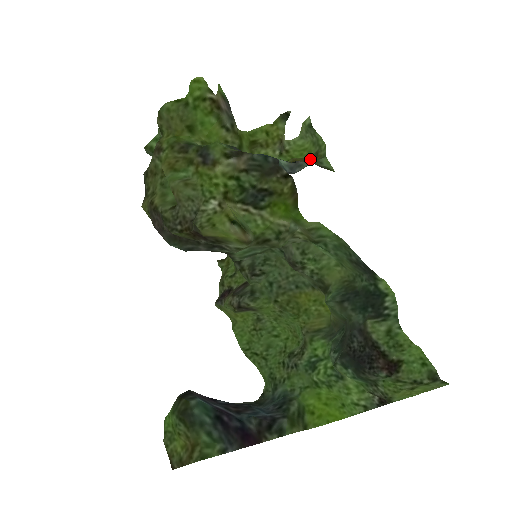
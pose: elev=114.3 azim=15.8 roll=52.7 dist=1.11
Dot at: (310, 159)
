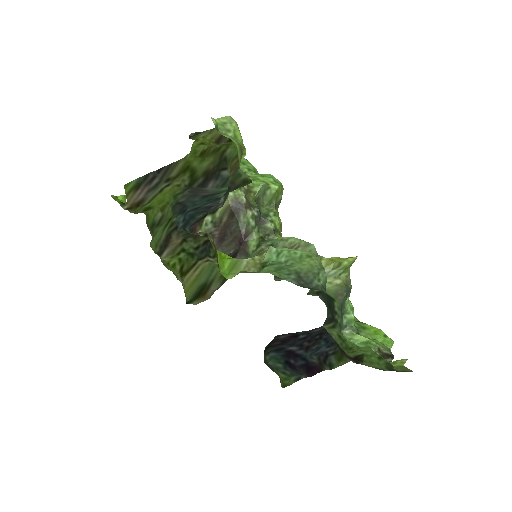
Dot at: (234, 169)
